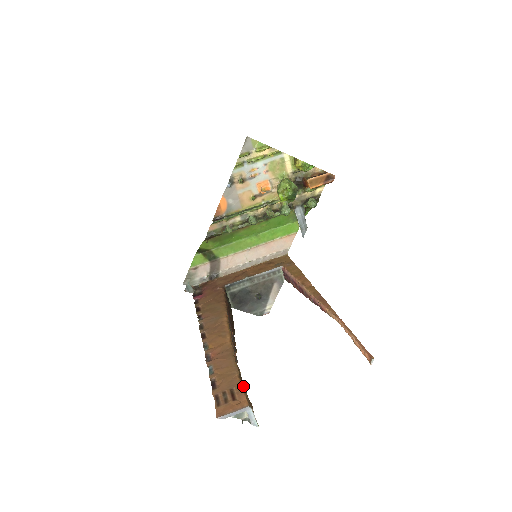
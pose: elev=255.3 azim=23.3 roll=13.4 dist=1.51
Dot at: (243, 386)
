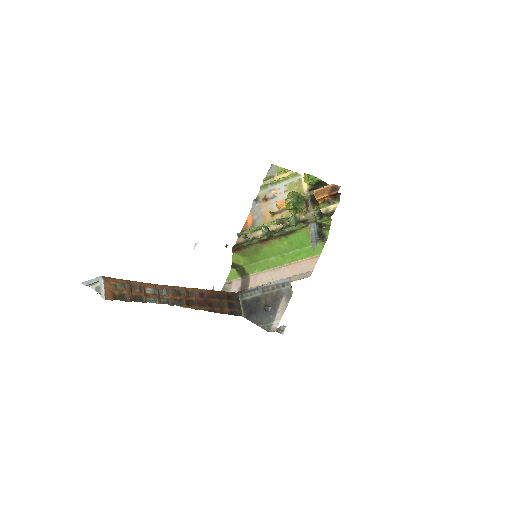
Dot at: (123, 280)
